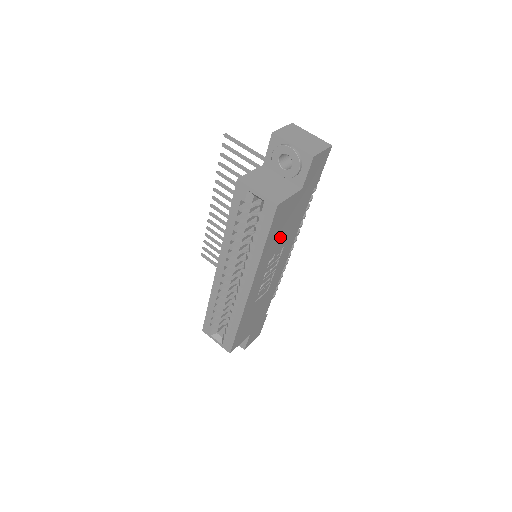
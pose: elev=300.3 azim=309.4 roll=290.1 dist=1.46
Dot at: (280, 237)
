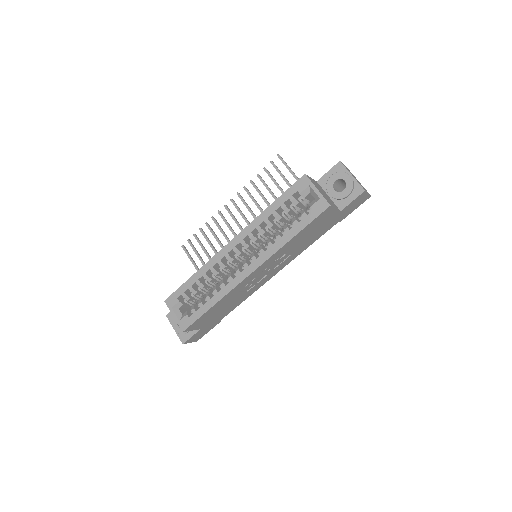
Dot at: (300, 241)
